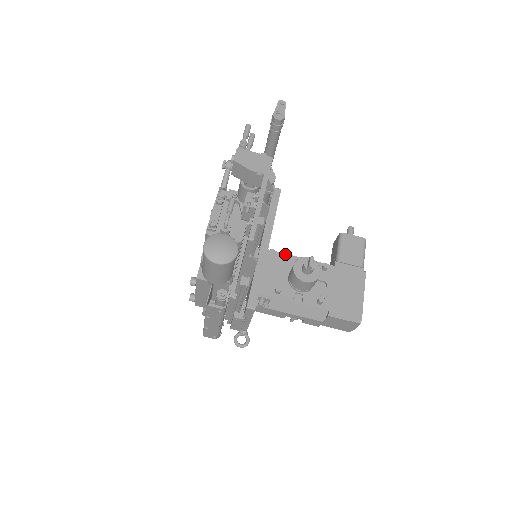
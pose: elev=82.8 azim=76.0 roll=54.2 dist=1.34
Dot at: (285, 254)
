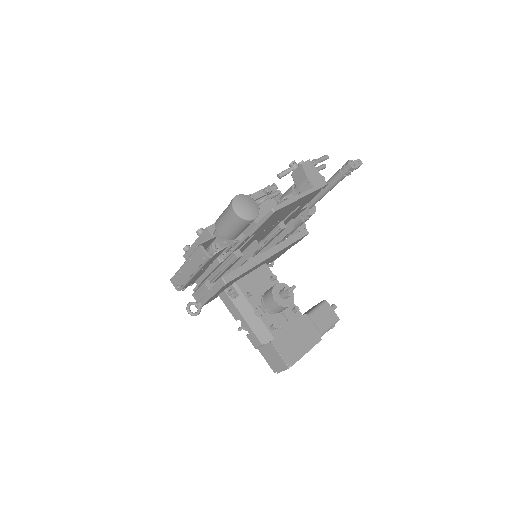
Dot at: (276, 276)
